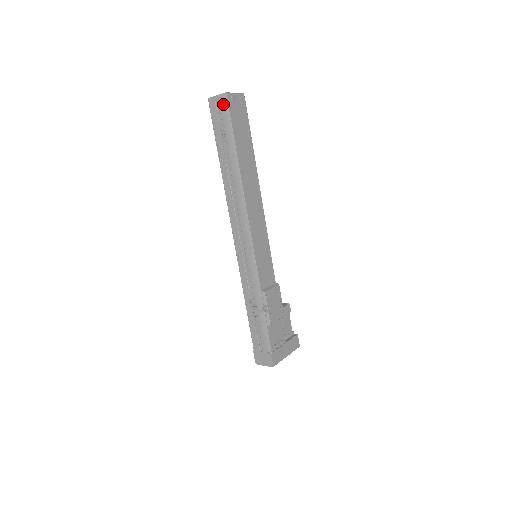
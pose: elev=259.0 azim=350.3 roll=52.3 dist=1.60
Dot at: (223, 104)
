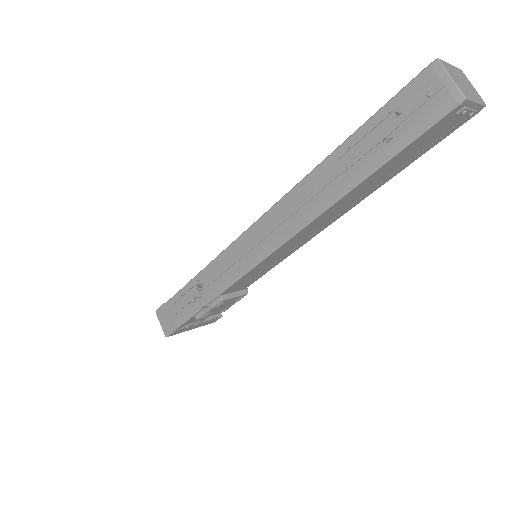
Dot at: (440, 105)
